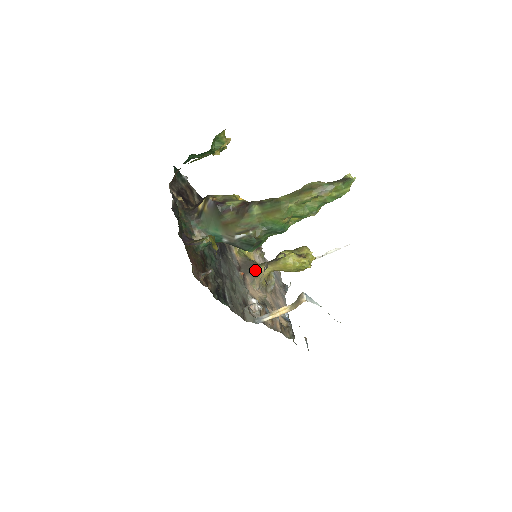
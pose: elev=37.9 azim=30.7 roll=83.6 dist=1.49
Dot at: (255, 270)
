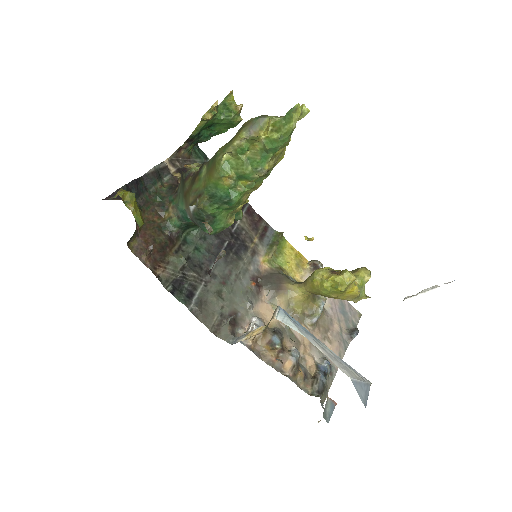
Dot at: (280, 286)
